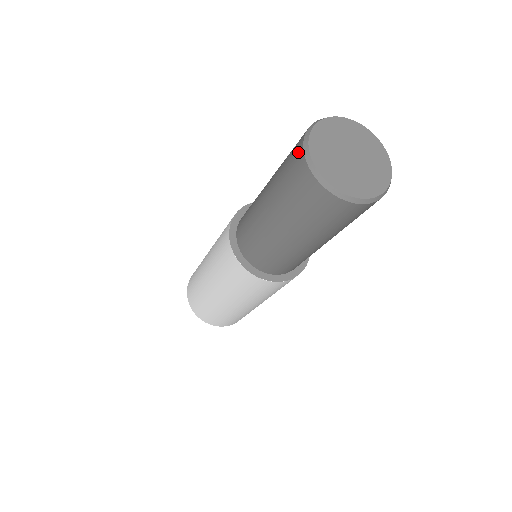
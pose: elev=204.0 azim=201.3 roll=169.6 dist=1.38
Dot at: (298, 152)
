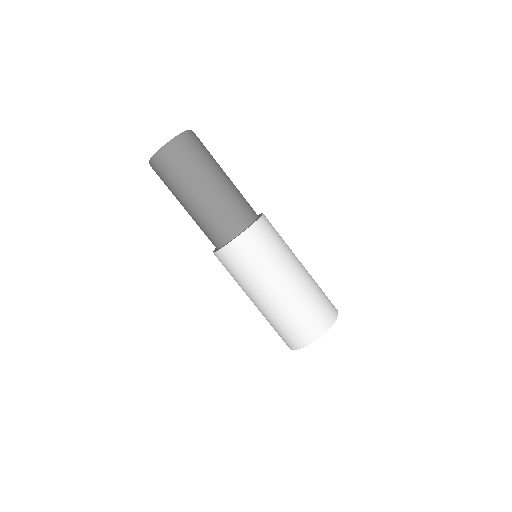
Dot at: occluded
